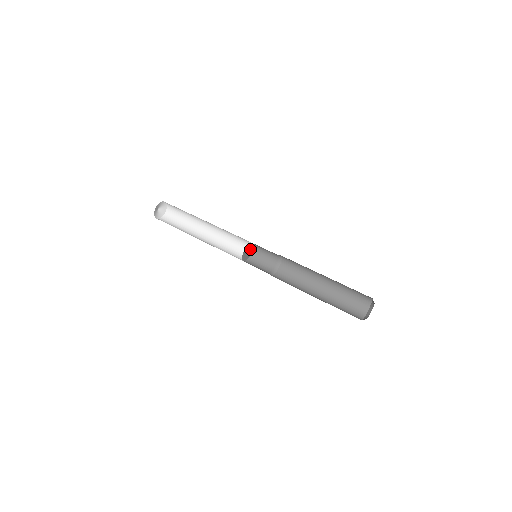
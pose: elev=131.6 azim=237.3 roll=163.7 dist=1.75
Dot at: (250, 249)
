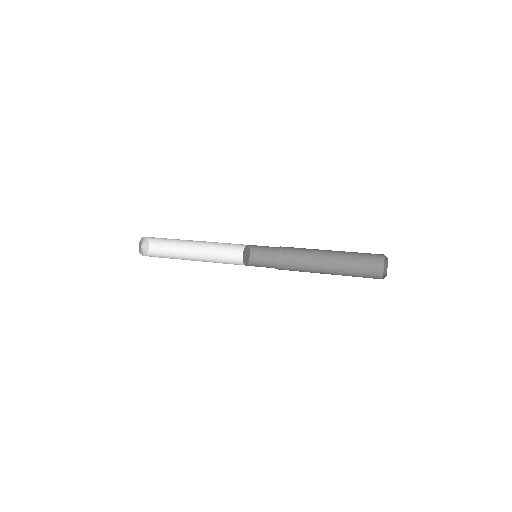
Dot at: (248, 253)
